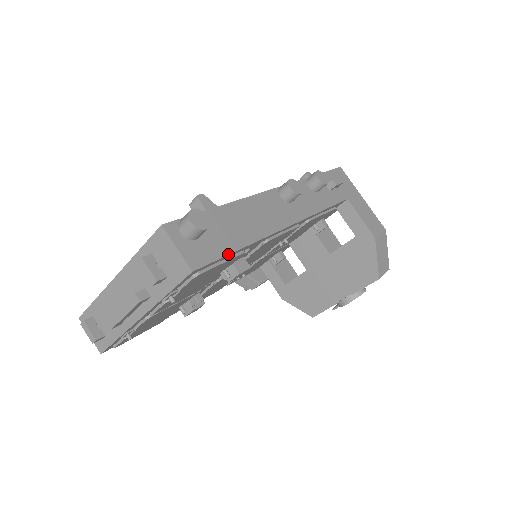
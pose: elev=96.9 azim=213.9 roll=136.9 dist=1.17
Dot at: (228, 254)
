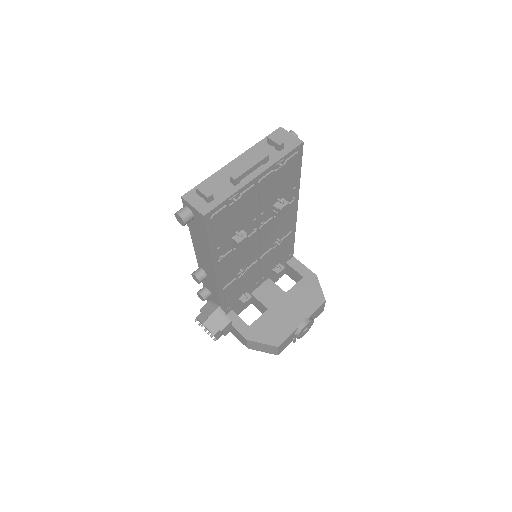
Dot at: (301, 165)
